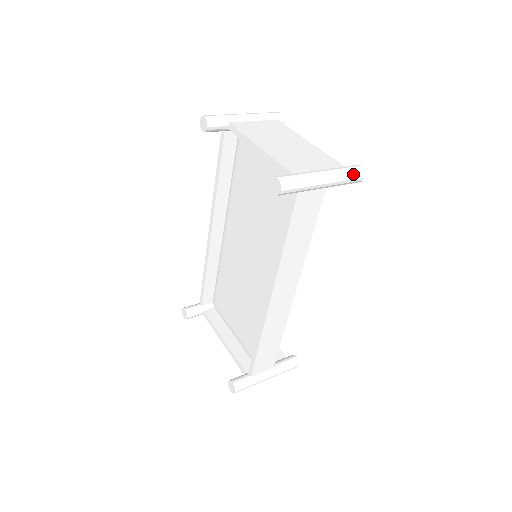
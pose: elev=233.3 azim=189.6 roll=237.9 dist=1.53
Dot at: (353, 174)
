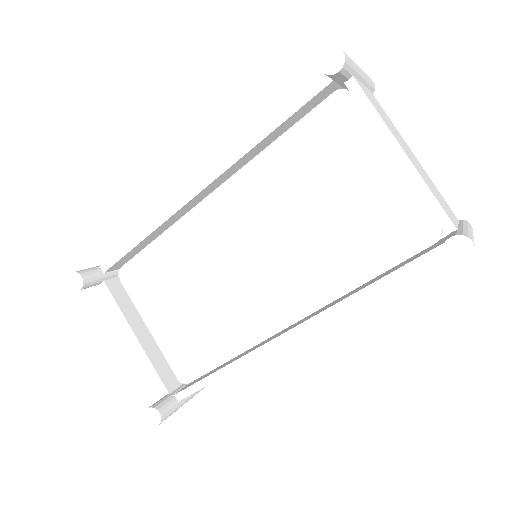
Dot at: occluded
